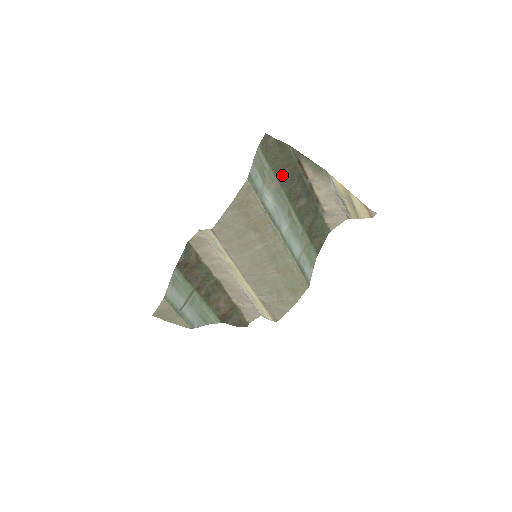
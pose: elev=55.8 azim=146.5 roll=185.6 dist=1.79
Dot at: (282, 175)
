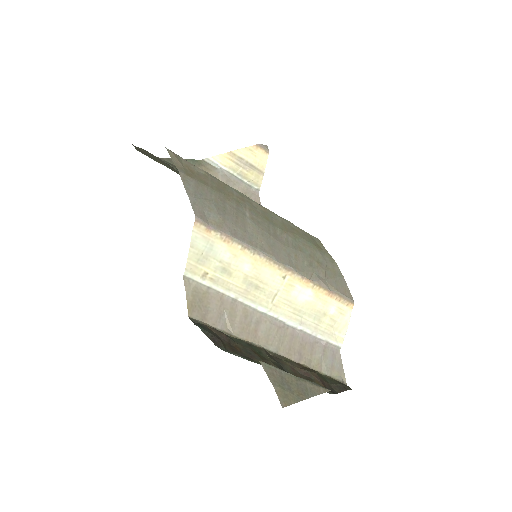
Dot at: occluded
